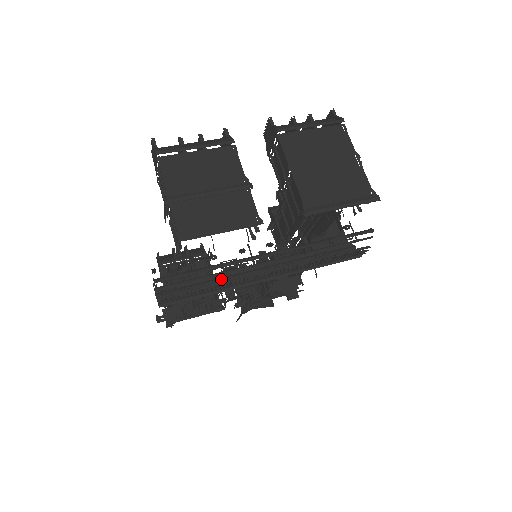
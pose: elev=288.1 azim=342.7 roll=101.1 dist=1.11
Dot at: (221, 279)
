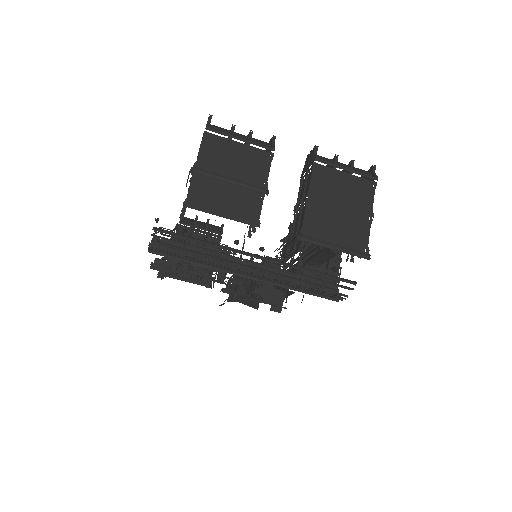
Dot at: (211, 257)
